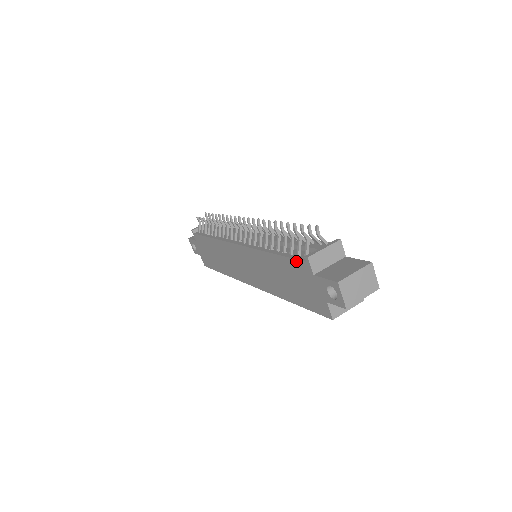
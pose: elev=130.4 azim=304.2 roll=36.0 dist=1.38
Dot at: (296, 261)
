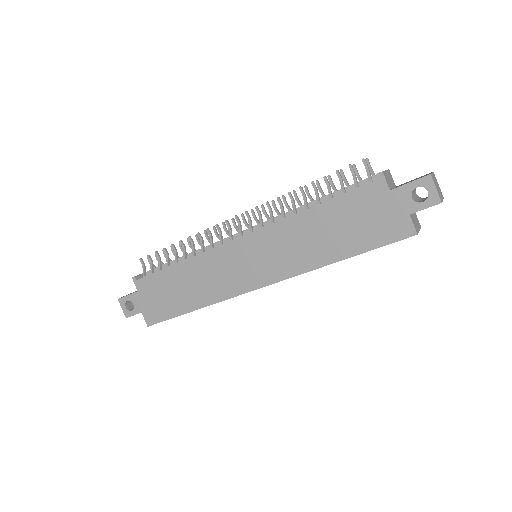
Dot at: (361, 189)
